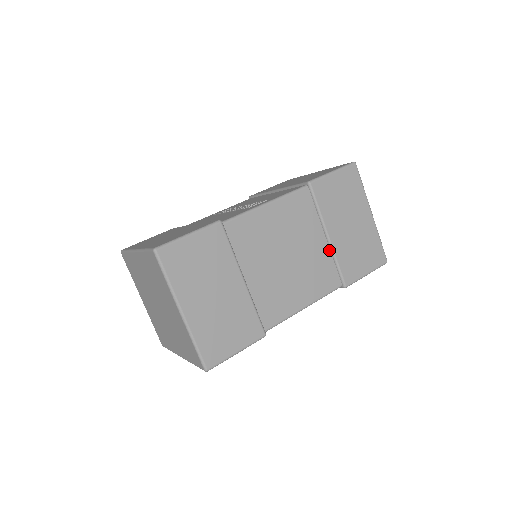
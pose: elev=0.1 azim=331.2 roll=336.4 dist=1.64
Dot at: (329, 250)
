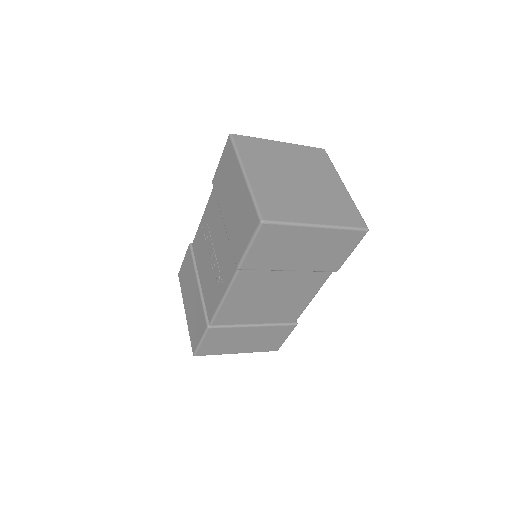
Dot at: (300, 271)
